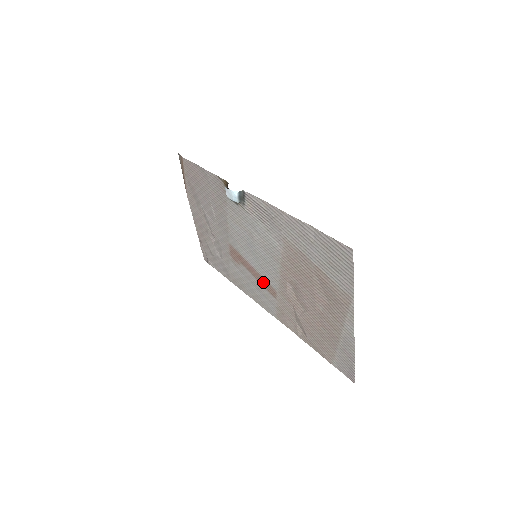
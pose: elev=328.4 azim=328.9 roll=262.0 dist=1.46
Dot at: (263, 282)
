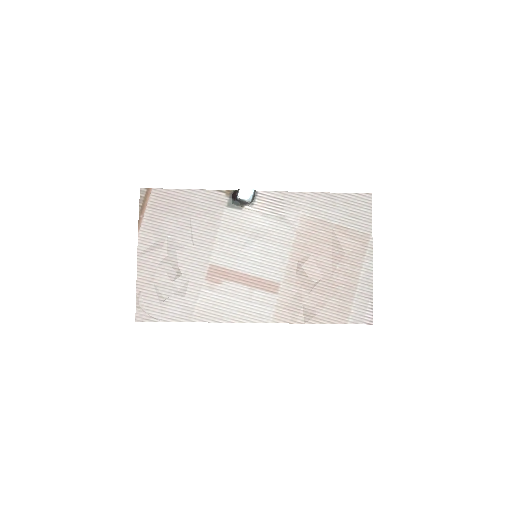
Dot at: (260, 284)
